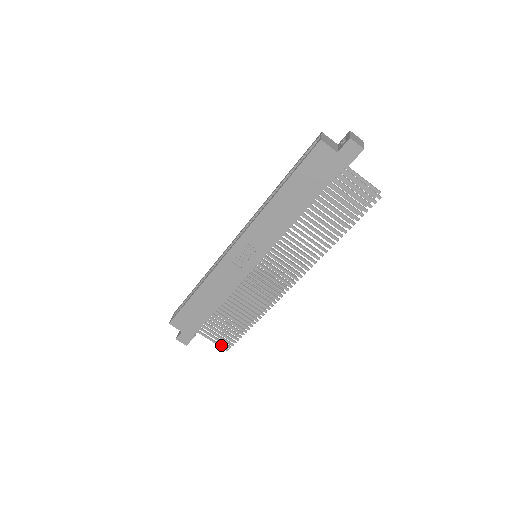
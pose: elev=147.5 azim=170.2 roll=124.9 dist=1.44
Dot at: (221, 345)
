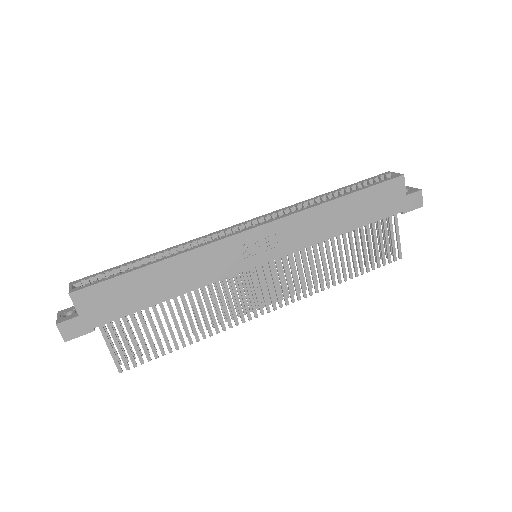
Dot at: occluded
